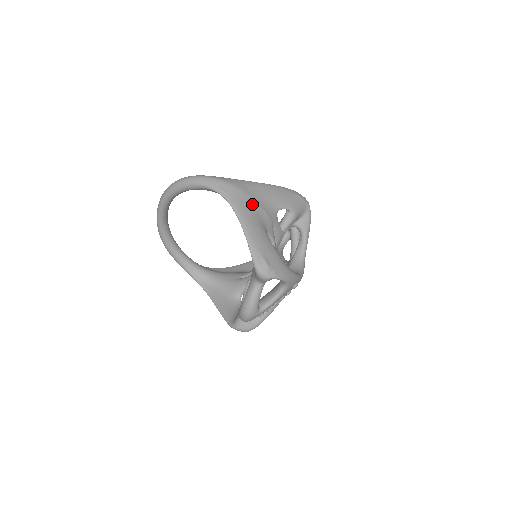
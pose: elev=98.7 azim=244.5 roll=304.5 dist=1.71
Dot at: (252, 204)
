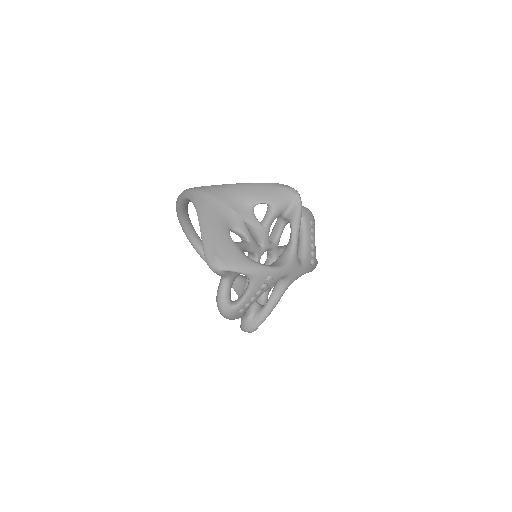
Dot at: (217, 204)
